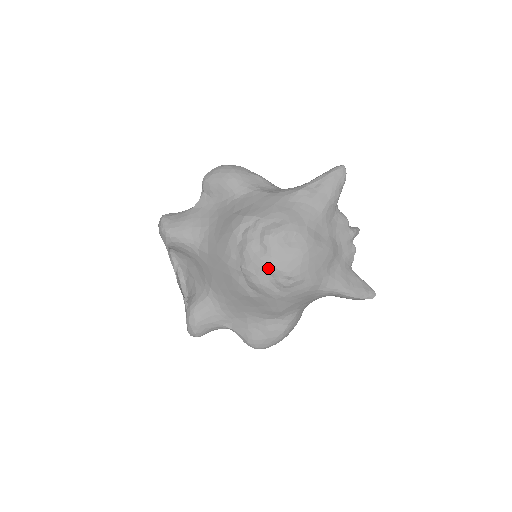
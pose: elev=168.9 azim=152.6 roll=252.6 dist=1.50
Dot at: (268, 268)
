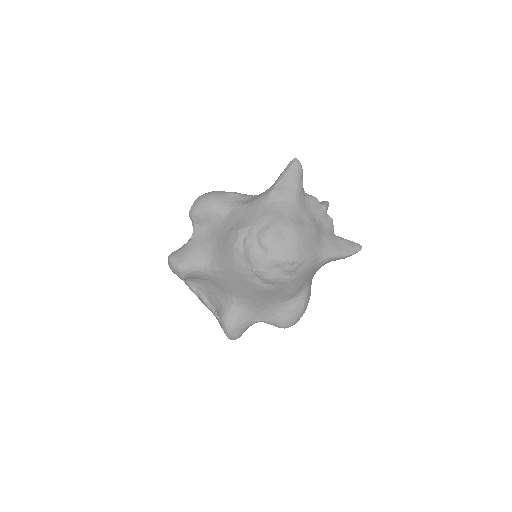
Dot at: (274, 263)
